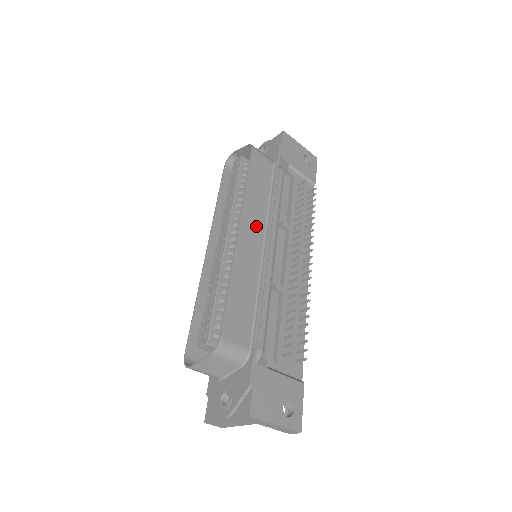
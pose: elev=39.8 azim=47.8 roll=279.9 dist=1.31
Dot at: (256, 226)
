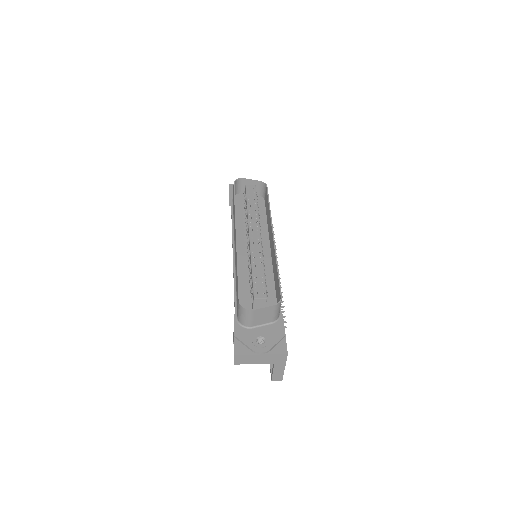
Dot at: occluded
